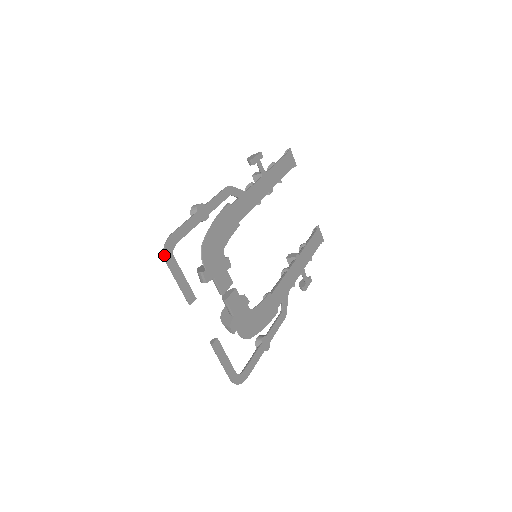
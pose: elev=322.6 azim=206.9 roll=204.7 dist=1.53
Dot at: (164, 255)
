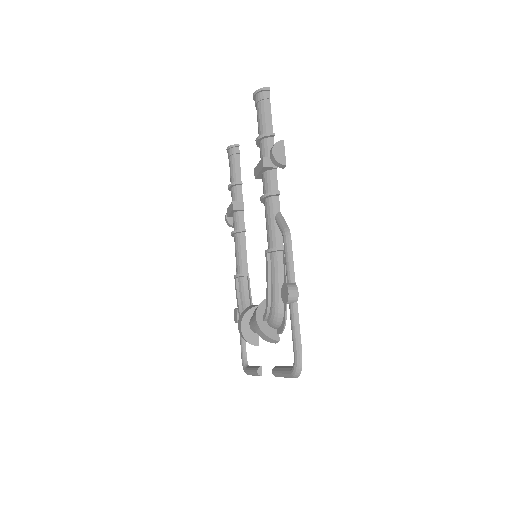
Dot at: occluded
